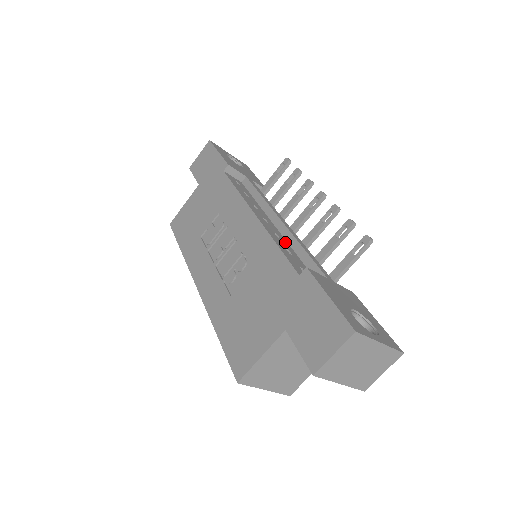
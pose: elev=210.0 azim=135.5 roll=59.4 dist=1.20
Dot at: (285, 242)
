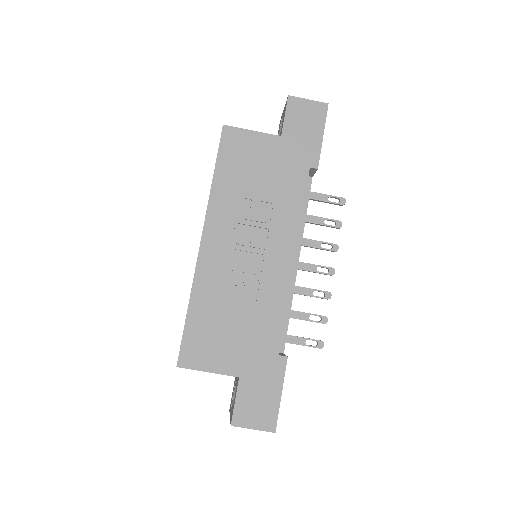
Dot at: occluded
